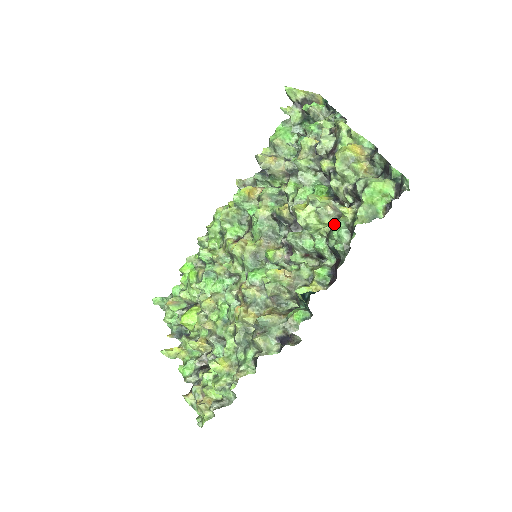
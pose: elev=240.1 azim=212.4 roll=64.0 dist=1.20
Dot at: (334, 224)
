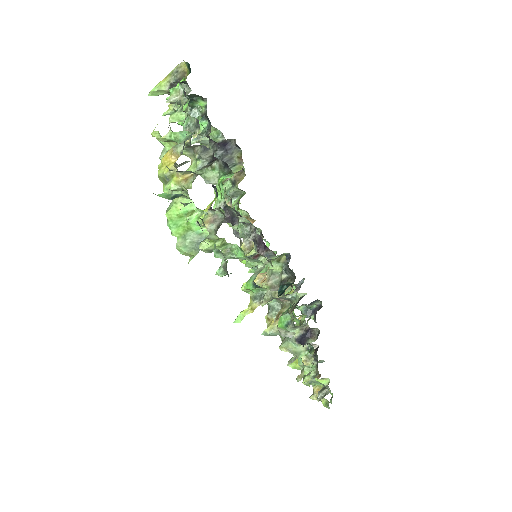
Dot at: occluded
